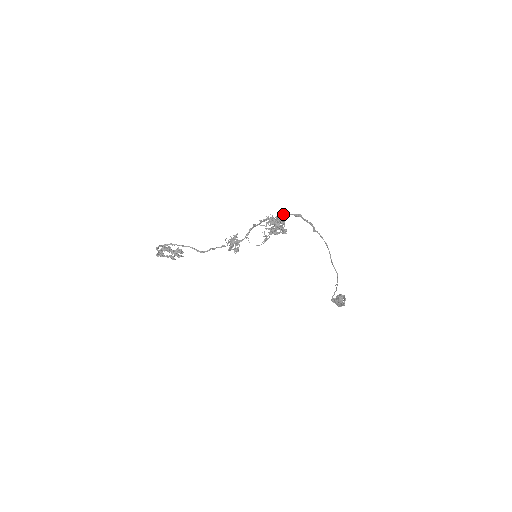
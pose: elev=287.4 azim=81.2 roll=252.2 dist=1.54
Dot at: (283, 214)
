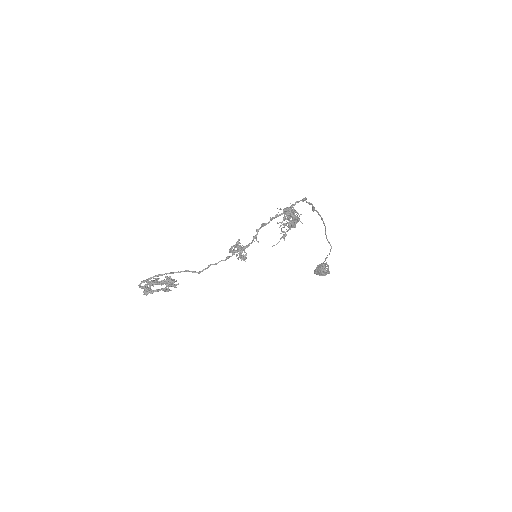
Dot at: (295, 203)
